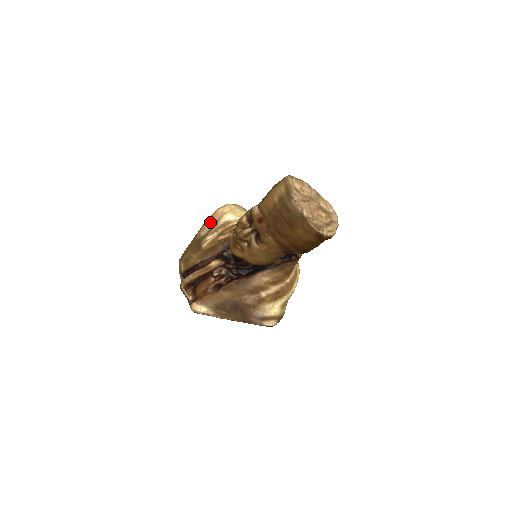
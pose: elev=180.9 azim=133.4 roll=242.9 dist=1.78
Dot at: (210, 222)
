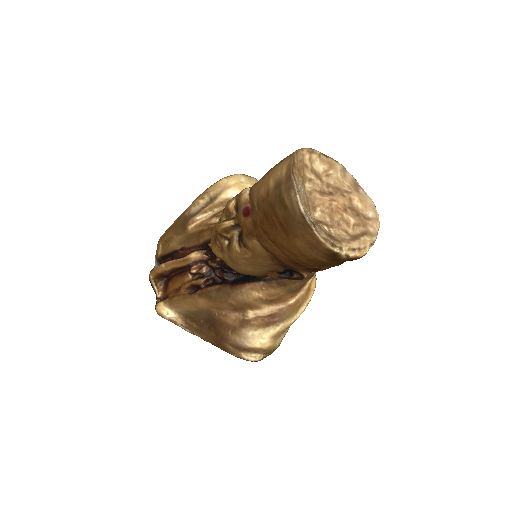
Dot at: (206, 195)
